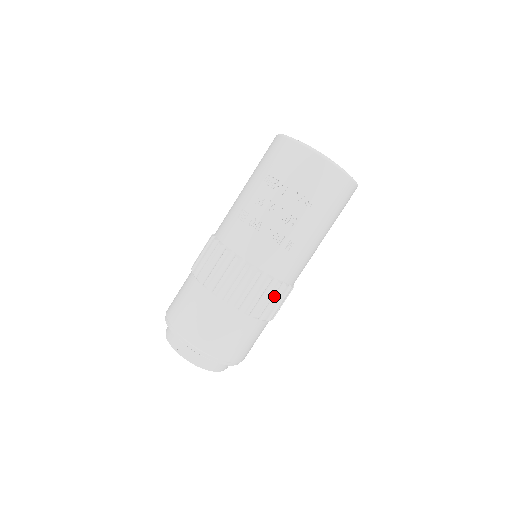
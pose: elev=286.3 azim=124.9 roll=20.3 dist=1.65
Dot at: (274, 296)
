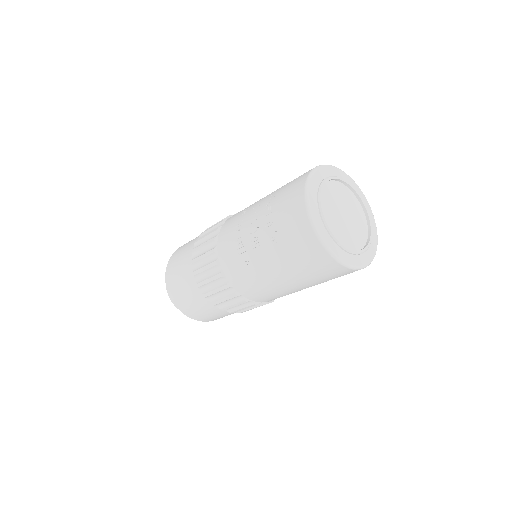
Dot at: (224, 292)
